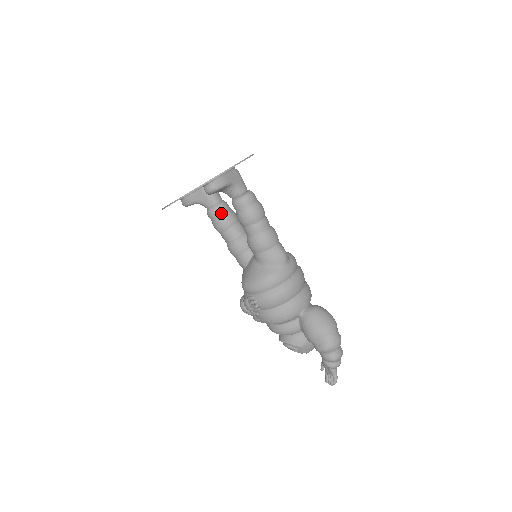
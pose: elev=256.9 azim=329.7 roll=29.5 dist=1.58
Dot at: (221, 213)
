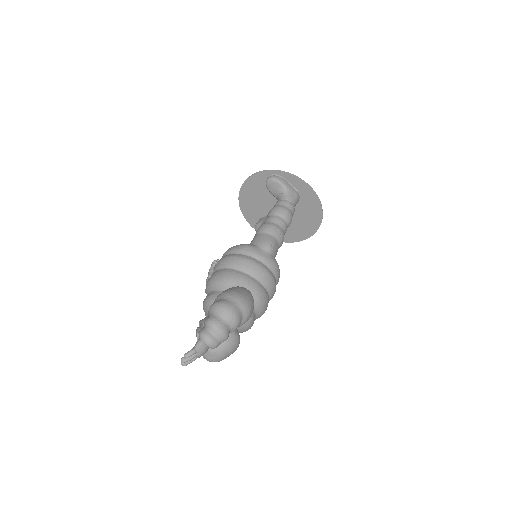
Dot at: occluded
